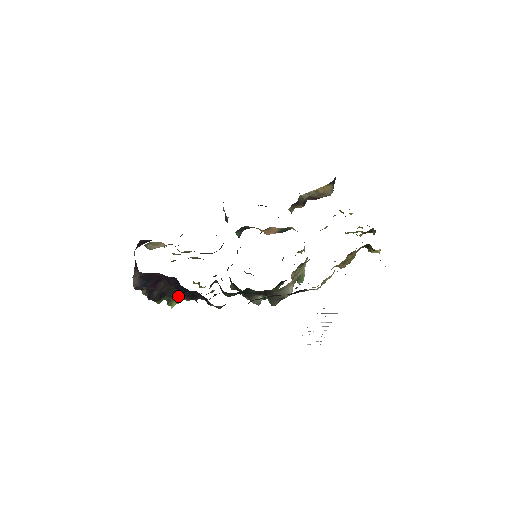
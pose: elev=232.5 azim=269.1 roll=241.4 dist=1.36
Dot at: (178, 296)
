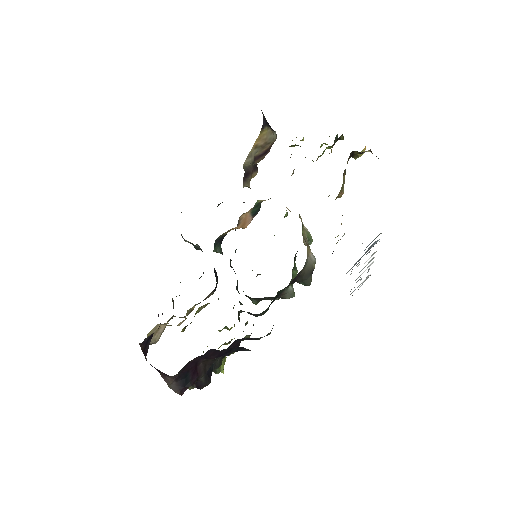
Dot at: occluded
